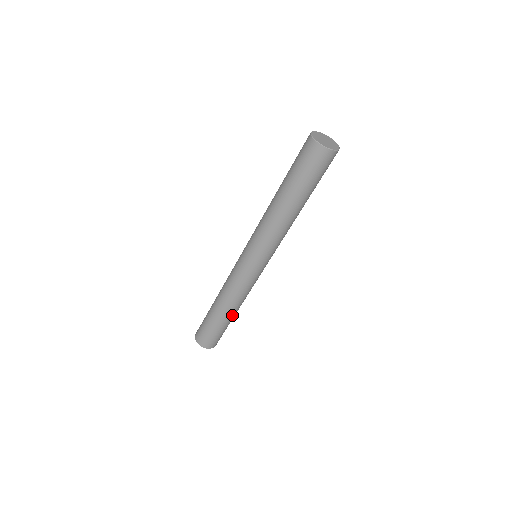
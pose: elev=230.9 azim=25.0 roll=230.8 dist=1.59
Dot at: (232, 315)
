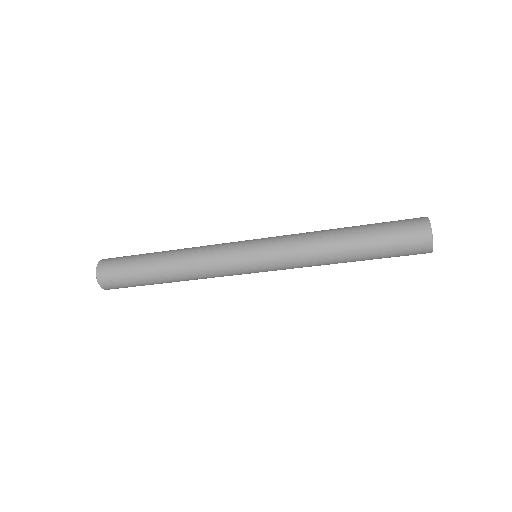
Dot at: (167, 280)
